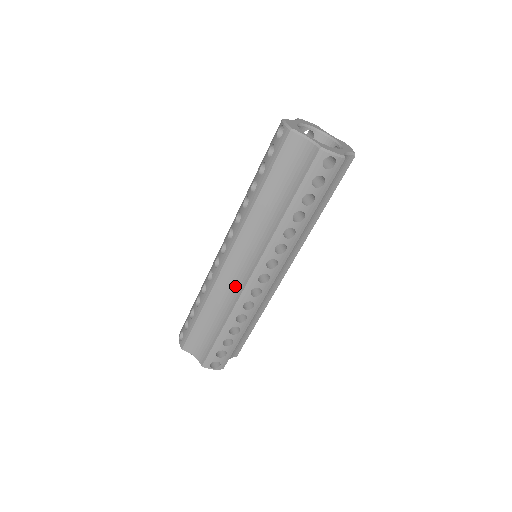
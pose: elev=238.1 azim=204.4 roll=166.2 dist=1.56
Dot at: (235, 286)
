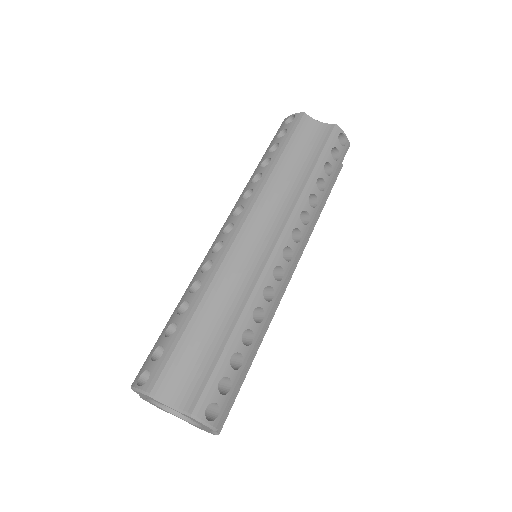
Dot at: occluded
